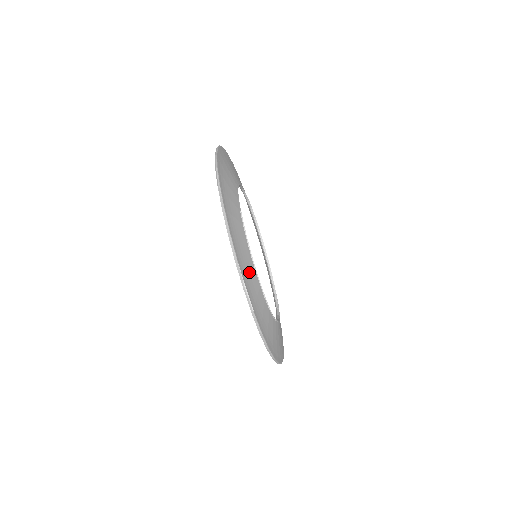
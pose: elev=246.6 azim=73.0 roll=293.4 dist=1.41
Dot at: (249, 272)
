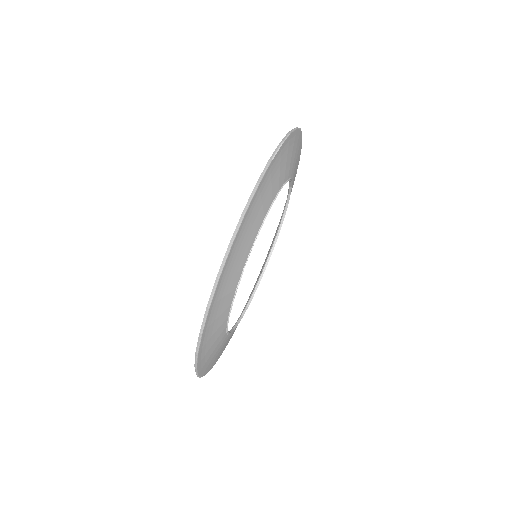
Dot at: (281, 169)
